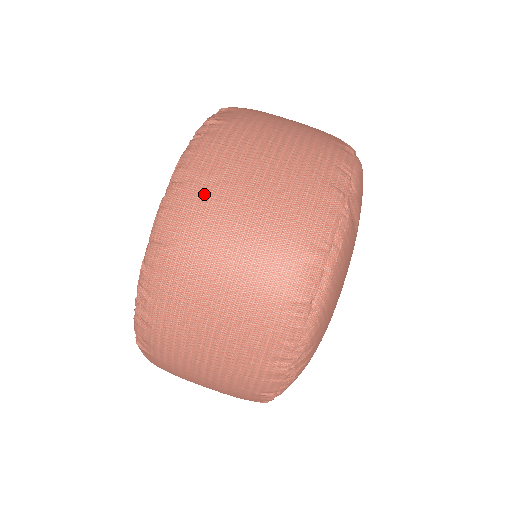
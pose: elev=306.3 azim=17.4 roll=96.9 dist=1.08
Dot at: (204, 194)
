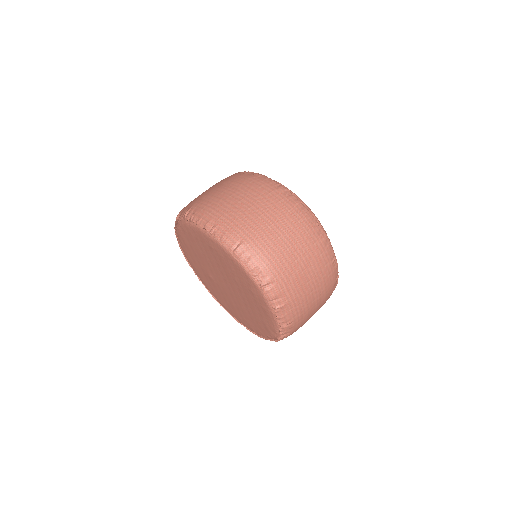
Dot at: (226, 216)
